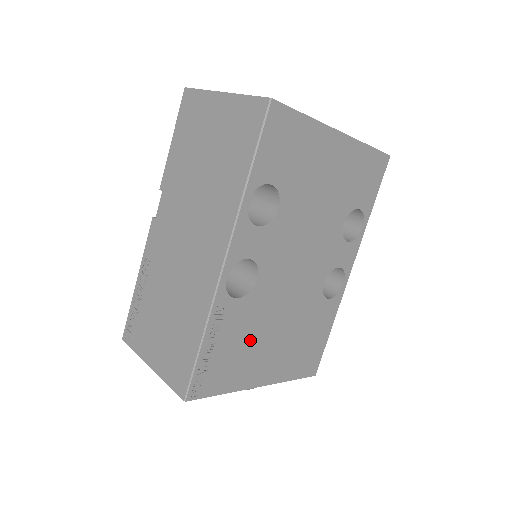
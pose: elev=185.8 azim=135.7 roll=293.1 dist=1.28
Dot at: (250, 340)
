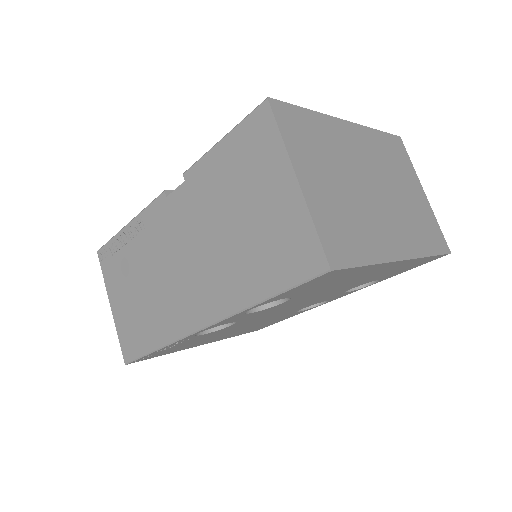
Dot at: (204, 339)
